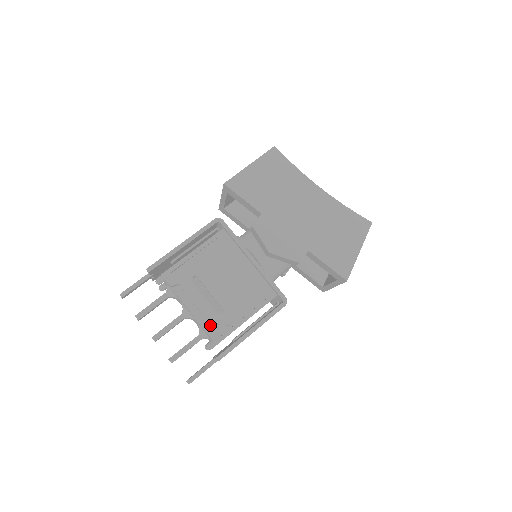
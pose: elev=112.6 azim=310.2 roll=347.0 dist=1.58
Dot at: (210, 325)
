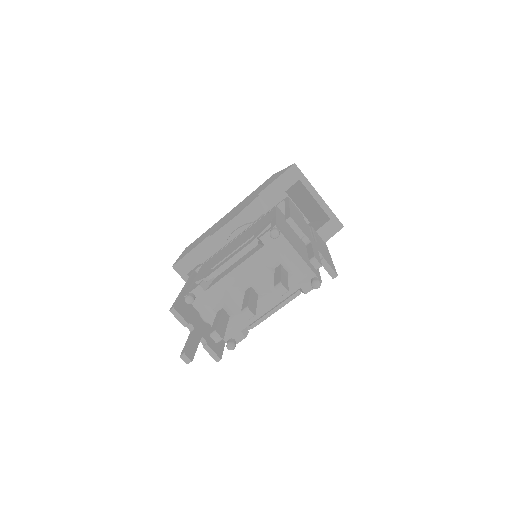
Dot at: (261, 246)
